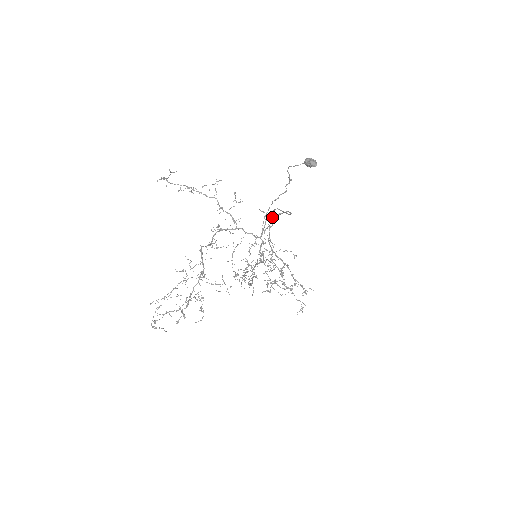
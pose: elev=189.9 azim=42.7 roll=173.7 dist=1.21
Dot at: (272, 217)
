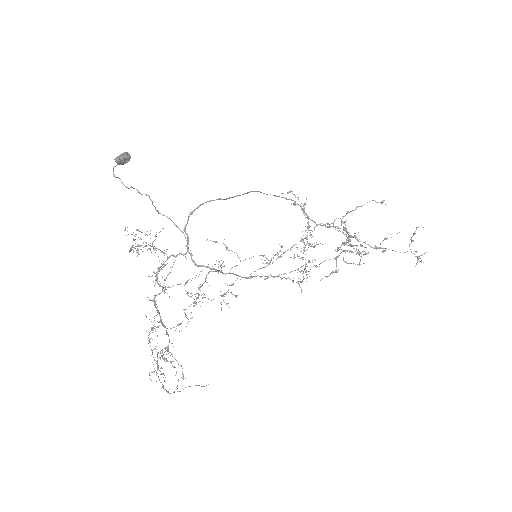
Dot at: (187, 223)
